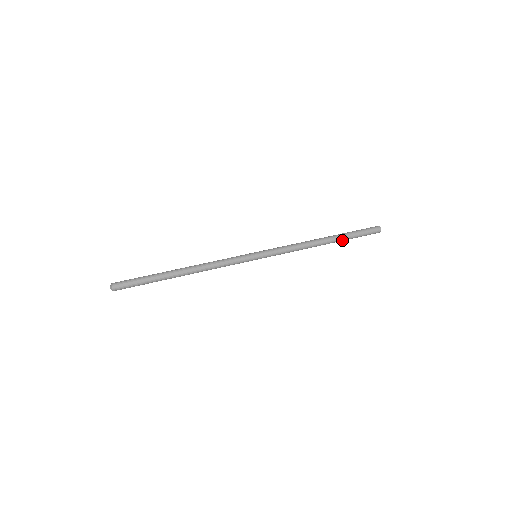
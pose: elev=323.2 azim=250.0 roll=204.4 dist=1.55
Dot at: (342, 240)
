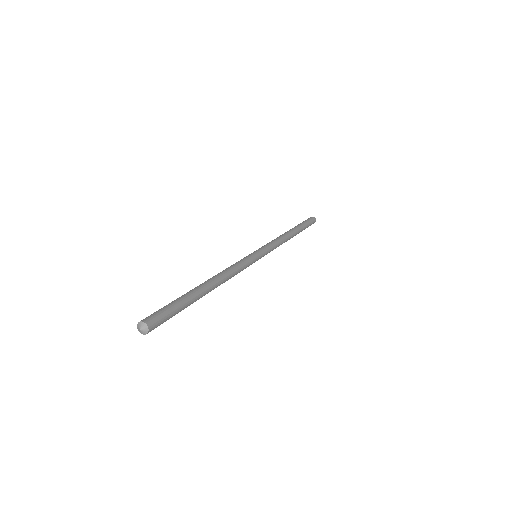
Dot at: occluded
